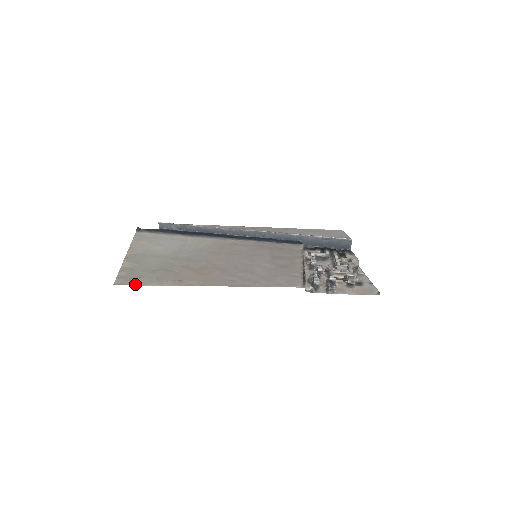
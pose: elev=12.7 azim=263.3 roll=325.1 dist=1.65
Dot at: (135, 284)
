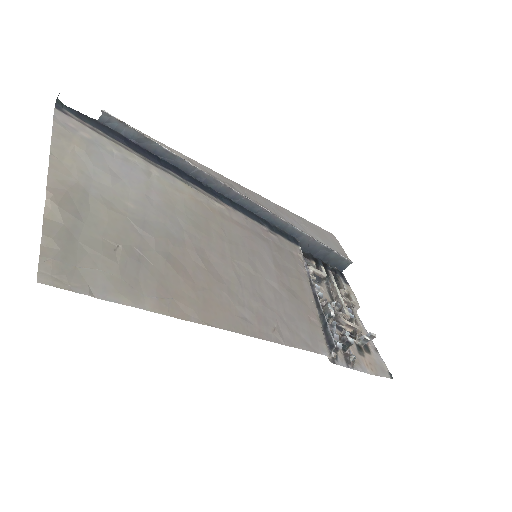
Dot at: (85, 291)
